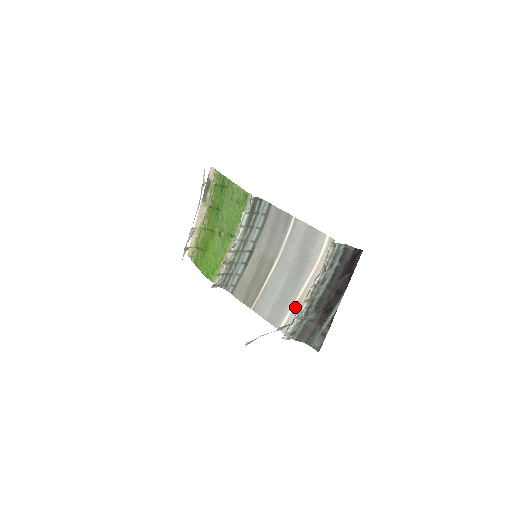
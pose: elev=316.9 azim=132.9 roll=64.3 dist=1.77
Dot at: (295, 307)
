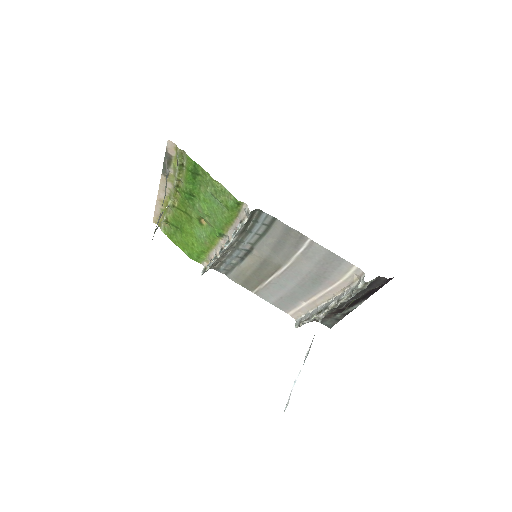
Dot at: (308, 305)
